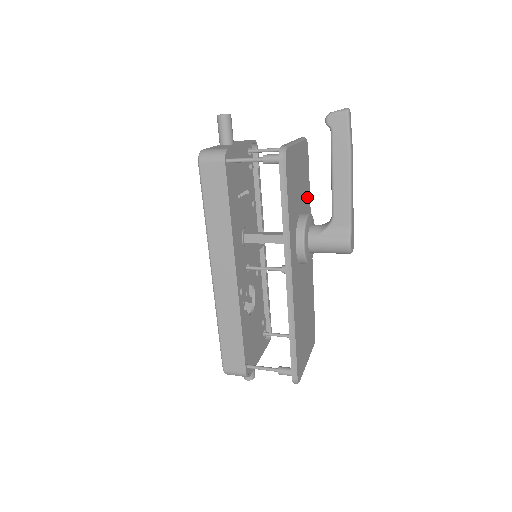
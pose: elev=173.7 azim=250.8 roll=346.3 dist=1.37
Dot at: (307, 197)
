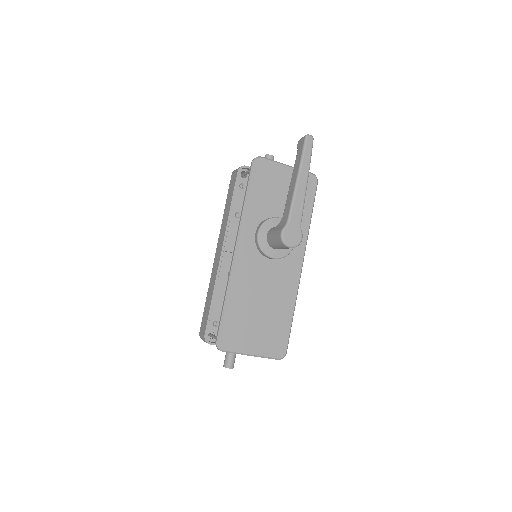
Dot at: (302, 217)
